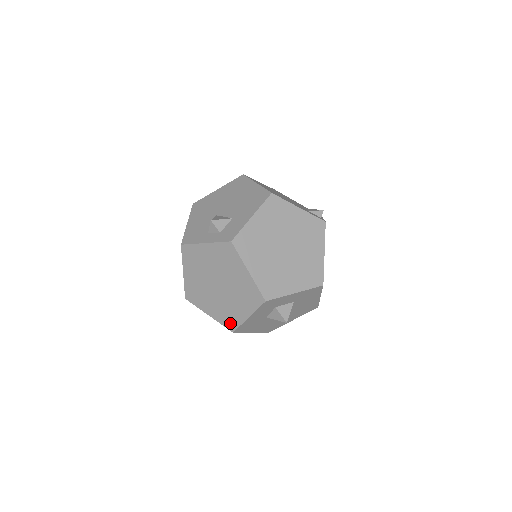
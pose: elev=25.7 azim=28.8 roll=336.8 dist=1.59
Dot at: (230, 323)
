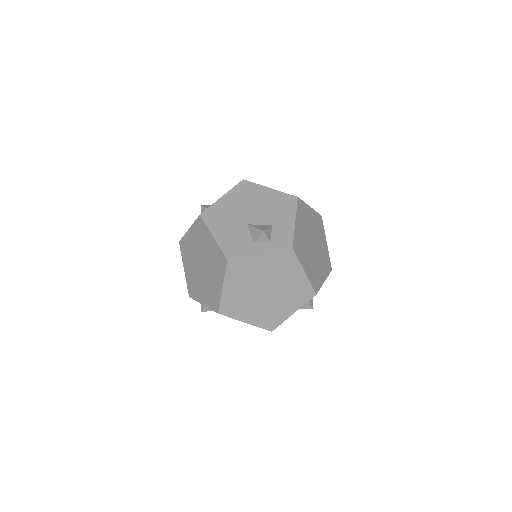
Dot at: (271, 324)
